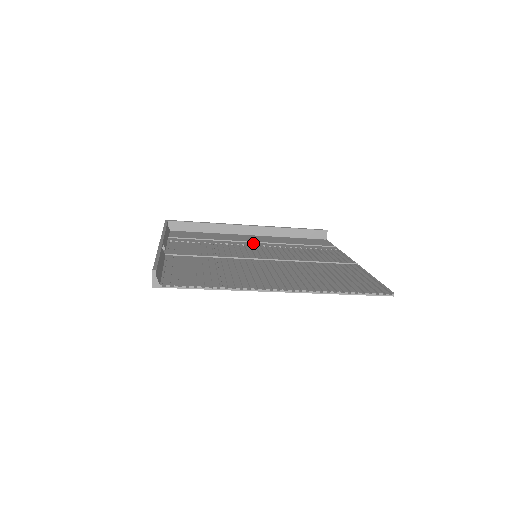
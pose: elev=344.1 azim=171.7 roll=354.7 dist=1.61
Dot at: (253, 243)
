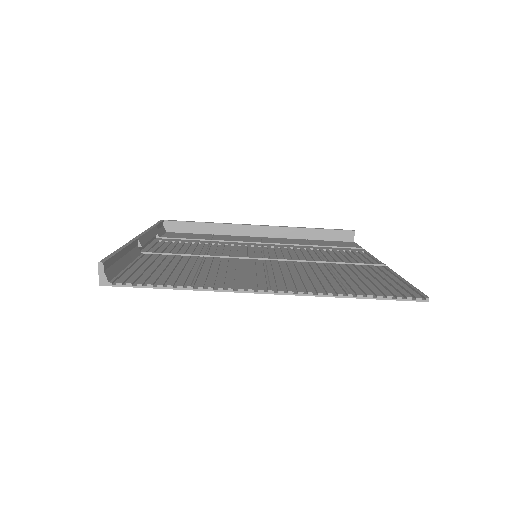
Dot at: (259, 244)
